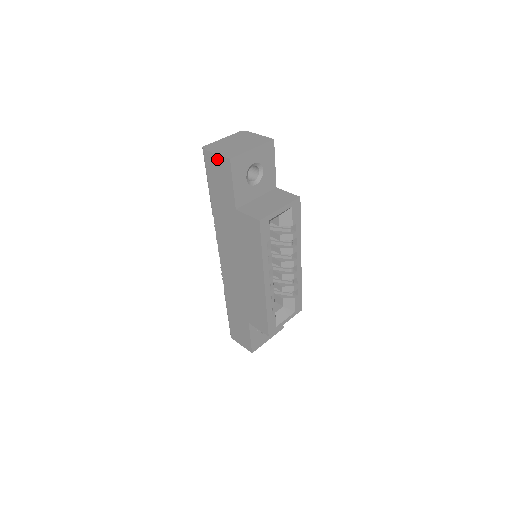
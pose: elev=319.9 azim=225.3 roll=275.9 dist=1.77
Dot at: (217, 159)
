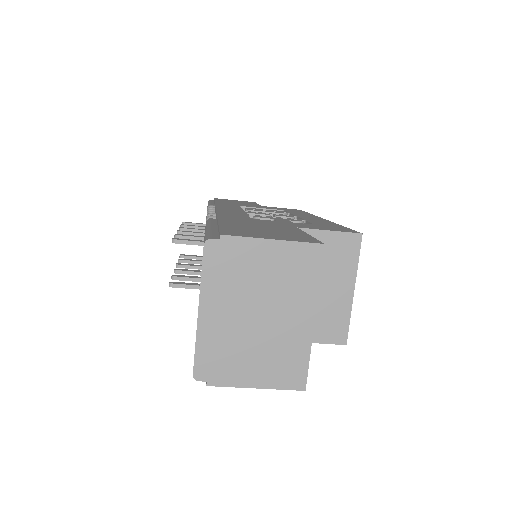
Dot at: (256, 383)
